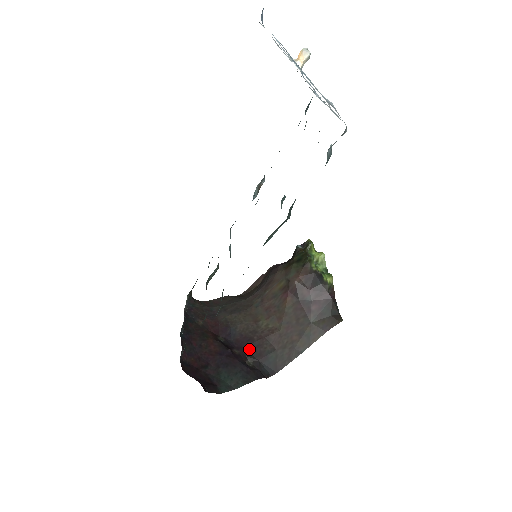
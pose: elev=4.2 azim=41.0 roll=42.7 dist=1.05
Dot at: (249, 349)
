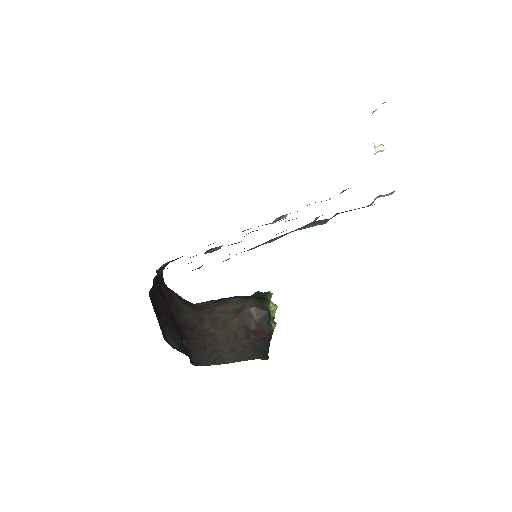
Dot at: (187, 334)
